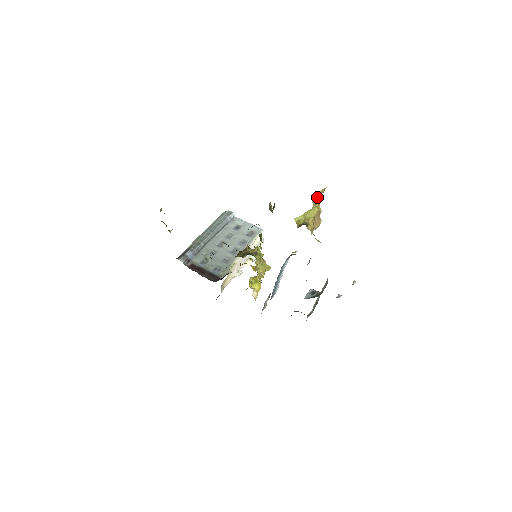
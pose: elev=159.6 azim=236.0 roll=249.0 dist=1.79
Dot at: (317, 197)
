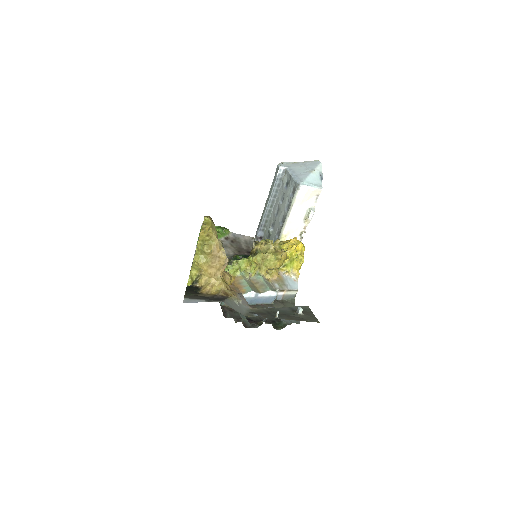
Dot at: (204, 238)
